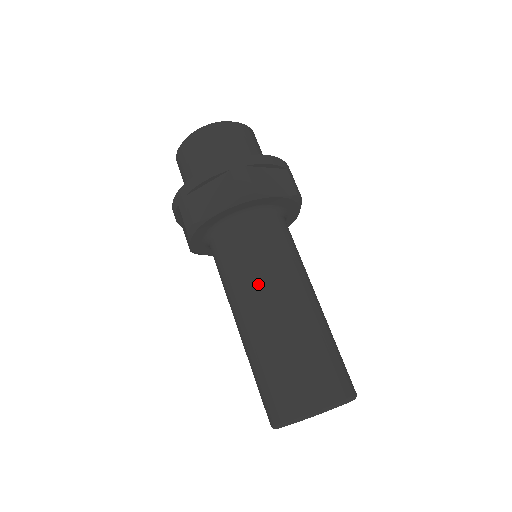
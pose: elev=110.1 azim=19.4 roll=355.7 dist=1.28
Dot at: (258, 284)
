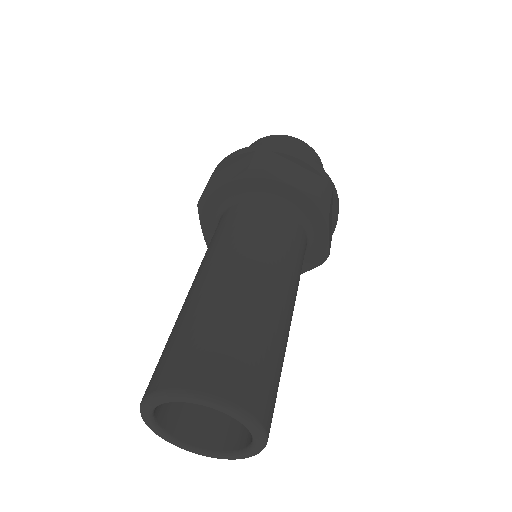
Dot at: (220, 252)
